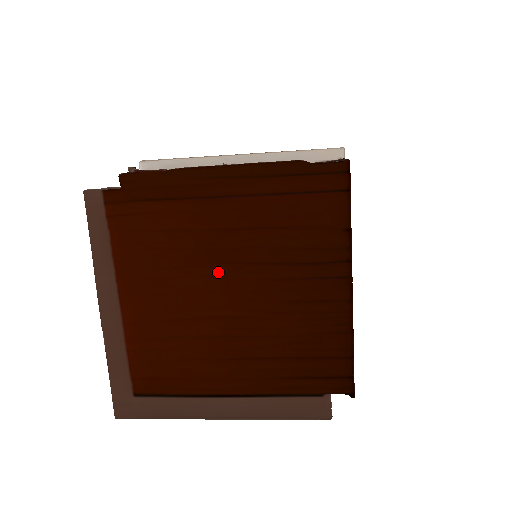
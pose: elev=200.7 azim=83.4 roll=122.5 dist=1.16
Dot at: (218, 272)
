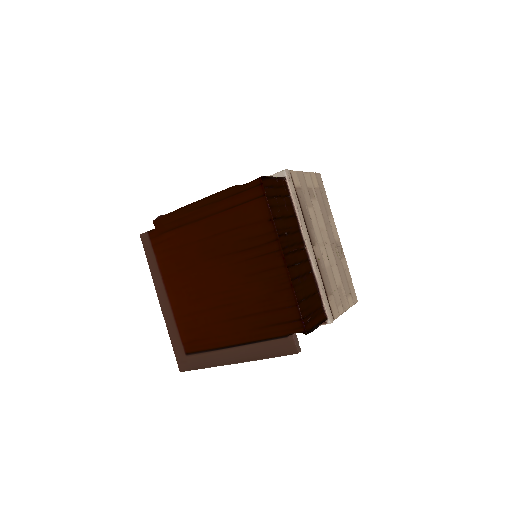
Dot at: (210, 265)
